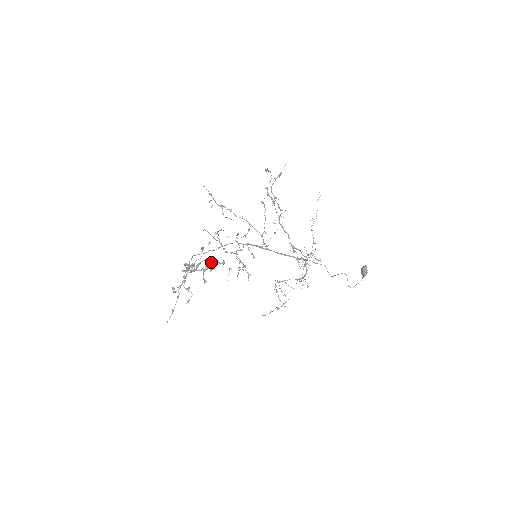
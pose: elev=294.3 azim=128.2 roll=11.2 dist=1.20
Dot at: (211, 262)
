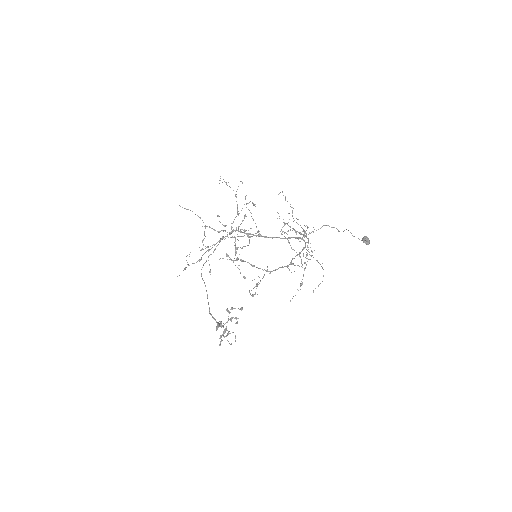
Dot at: (230, 309)
